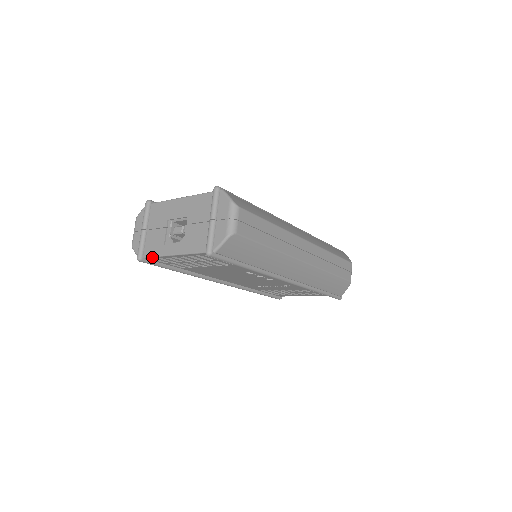
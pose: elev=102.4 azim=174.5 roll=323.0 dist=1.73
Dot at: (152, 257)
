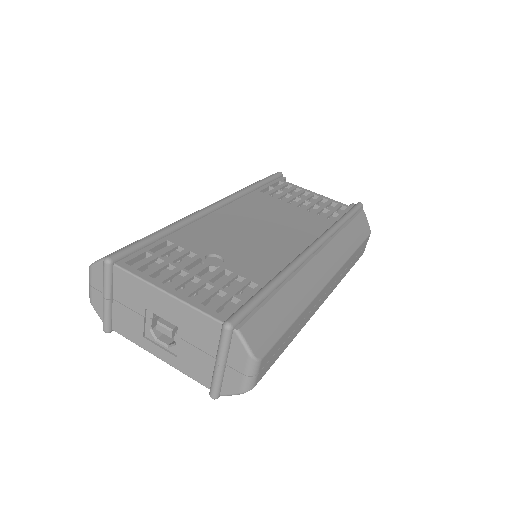
Dot at: (126, 337)
